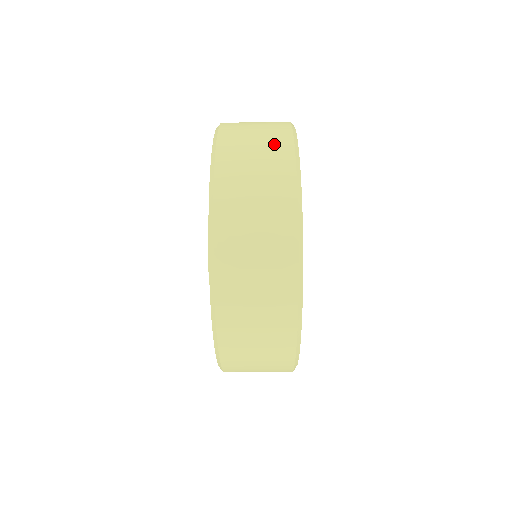
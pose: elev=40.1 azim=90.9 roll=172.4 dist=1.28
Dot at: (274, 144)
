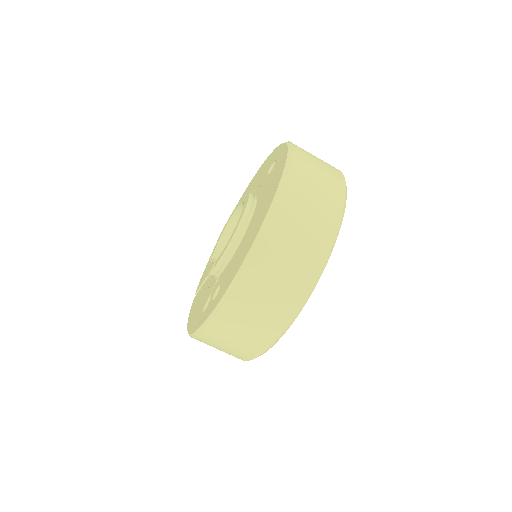
Dot at: (332, 185)
